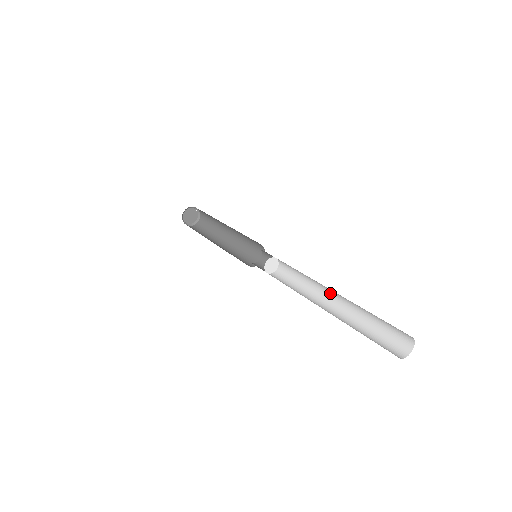
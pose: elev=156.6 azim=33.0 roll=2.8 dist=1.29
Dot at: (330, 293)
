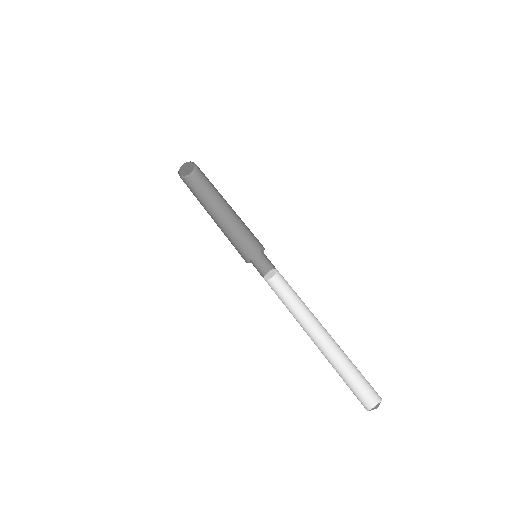
Dot at: (320, 326)
